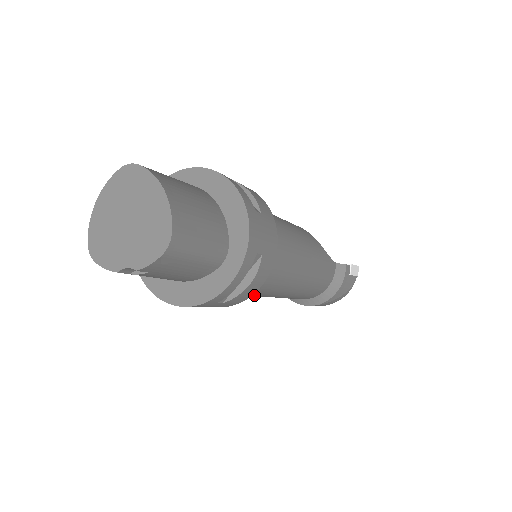
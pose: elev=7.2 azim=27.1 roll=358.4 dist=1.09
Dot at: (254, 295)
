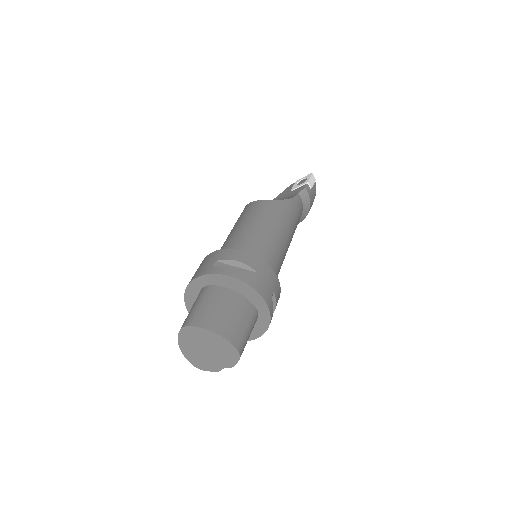
Dot at: occluded
